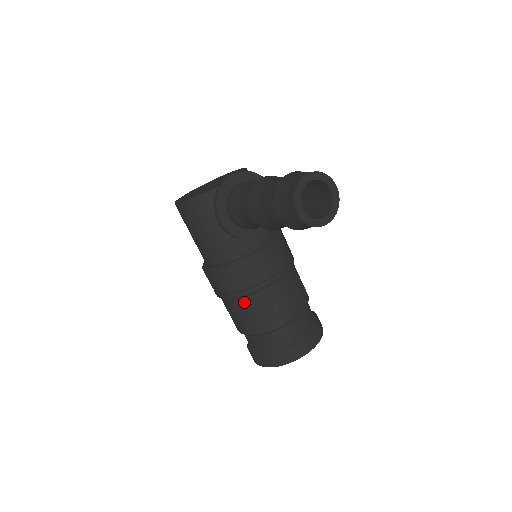
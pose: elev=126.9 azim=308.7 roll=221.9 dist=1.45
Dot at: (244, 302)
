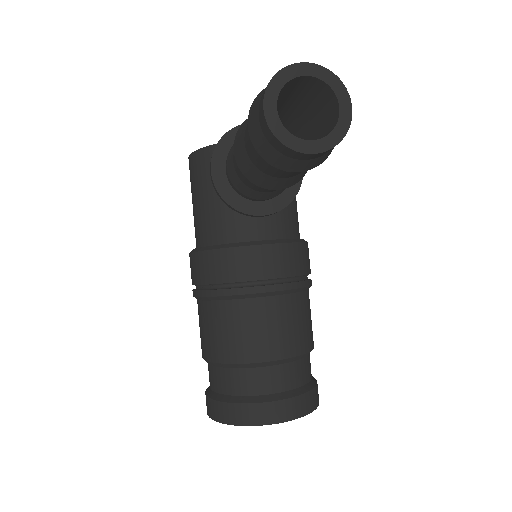
Dot at: (214, 308)
